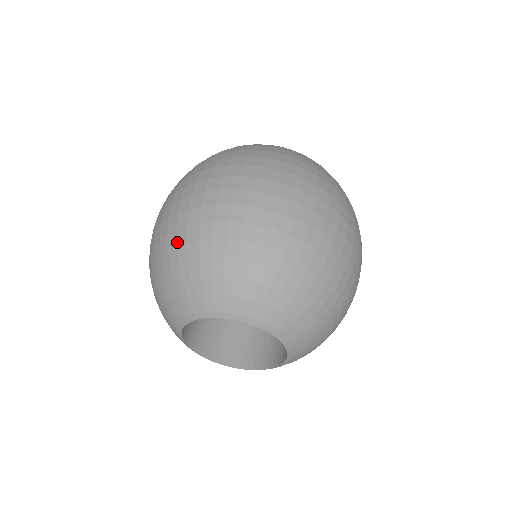
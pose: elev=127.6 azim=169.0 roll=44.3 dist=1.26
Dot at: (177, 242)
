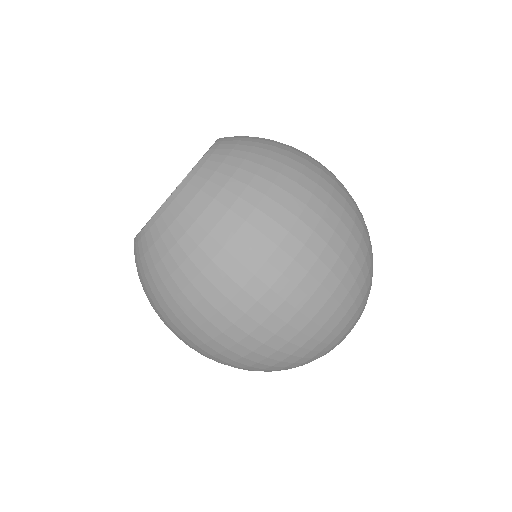
Dot at: (270, 365)
